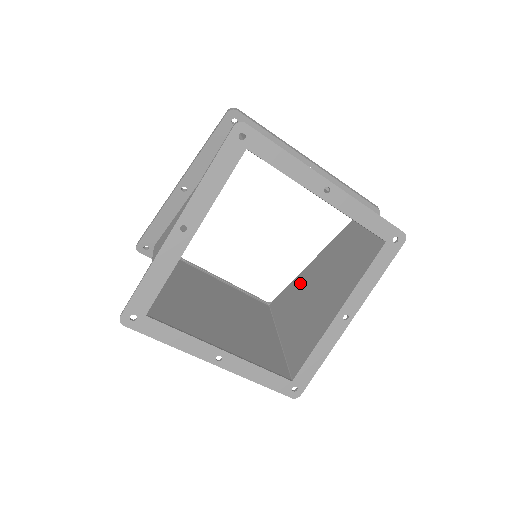
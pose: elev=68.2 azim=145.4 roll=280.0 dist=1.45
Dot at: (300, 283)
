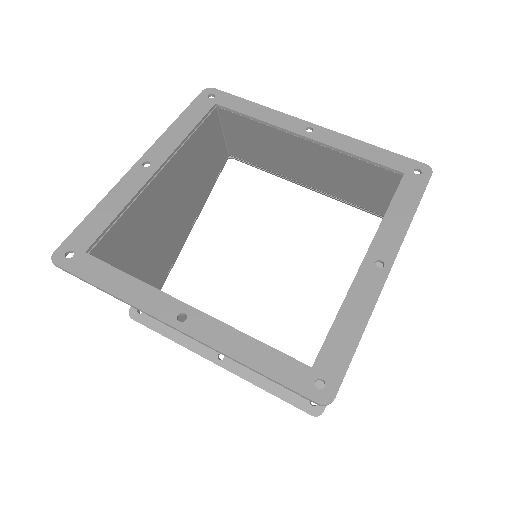
Dot at: occluded
